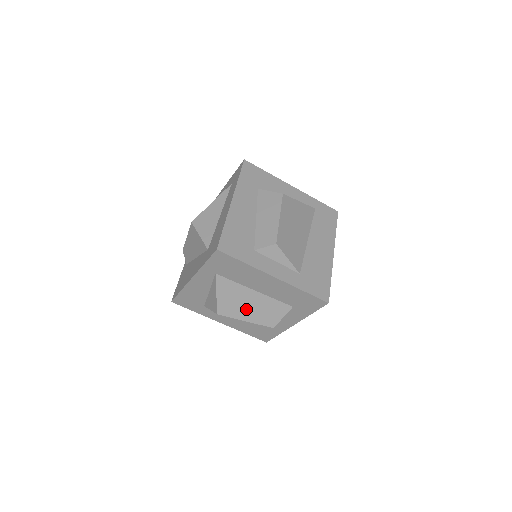
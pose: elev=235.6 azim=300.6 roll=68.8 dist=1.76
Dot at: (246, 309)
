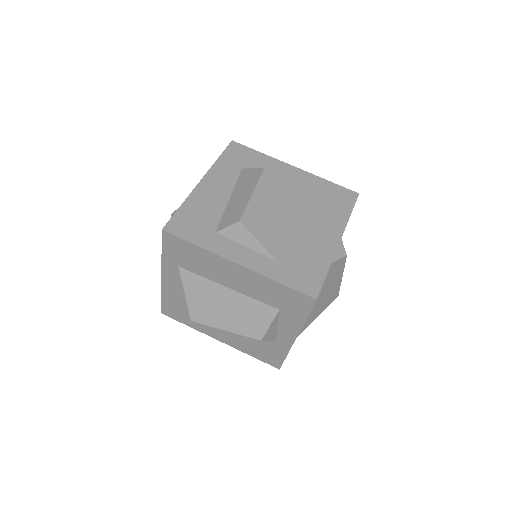
Dot at: (223, 314)
